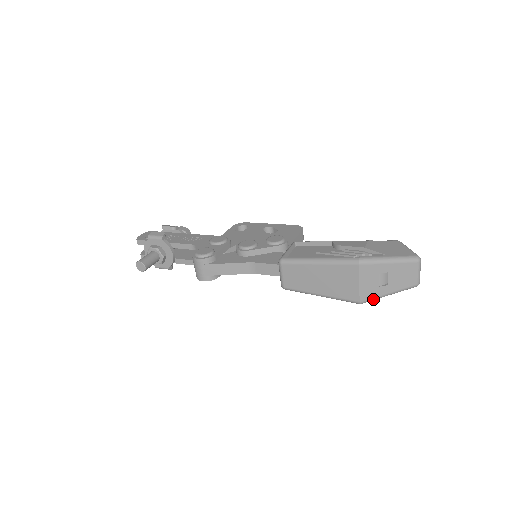
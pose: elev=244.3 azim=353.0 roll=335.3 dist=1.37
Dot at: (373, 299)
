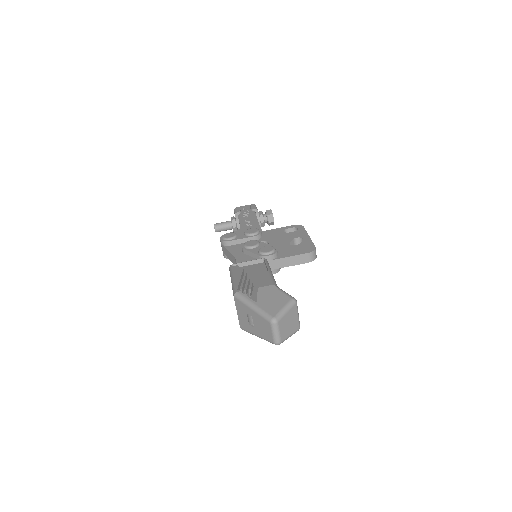
Dot at: (248, 332)
